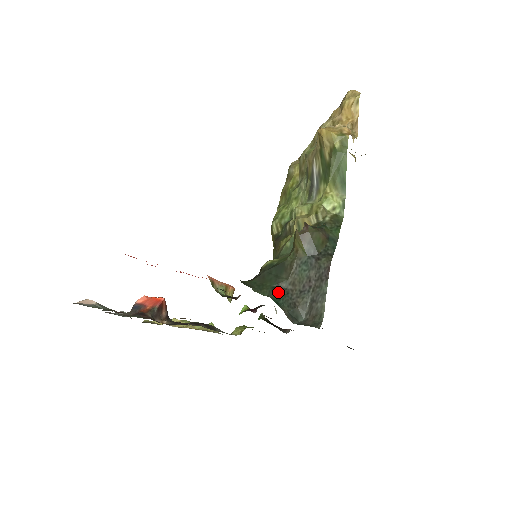
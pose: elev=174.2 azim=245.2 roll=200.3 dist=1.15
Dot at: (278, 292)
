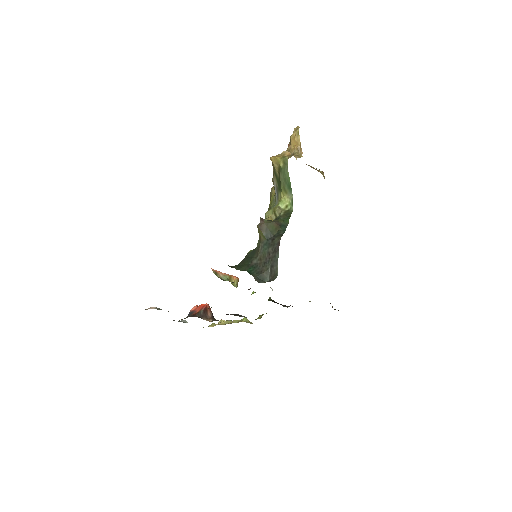
Dot at: (251, 267)
